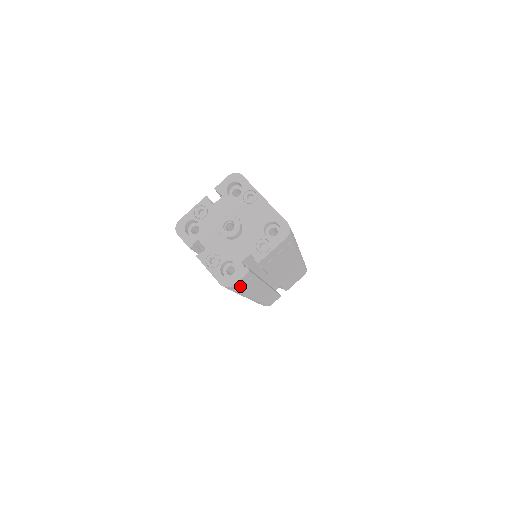
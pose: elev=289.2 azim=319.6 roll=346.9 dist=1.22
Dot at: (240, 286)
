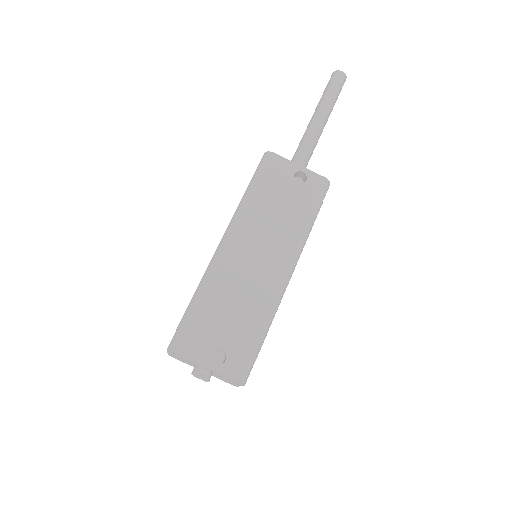
Dot at: occluded
